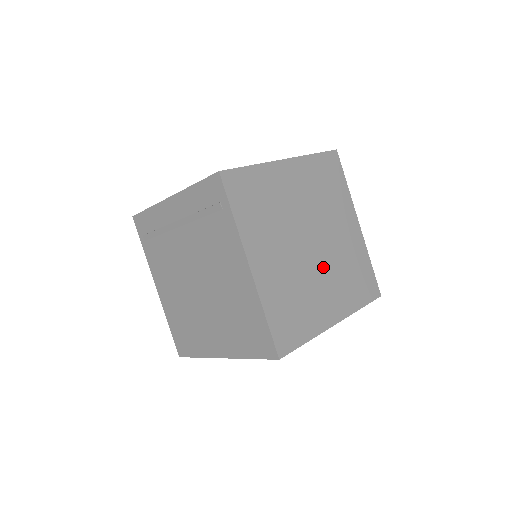
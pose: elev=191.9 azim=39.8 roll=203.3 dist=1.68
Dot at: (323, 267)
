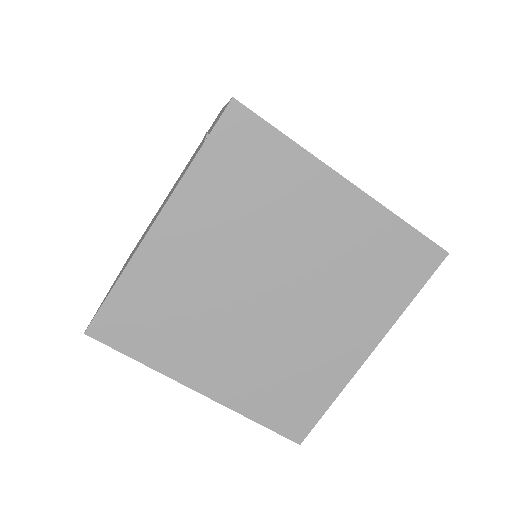
Dot at: (254, 330)
